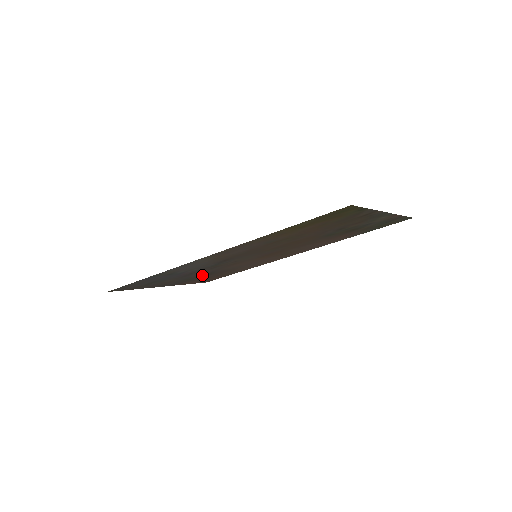
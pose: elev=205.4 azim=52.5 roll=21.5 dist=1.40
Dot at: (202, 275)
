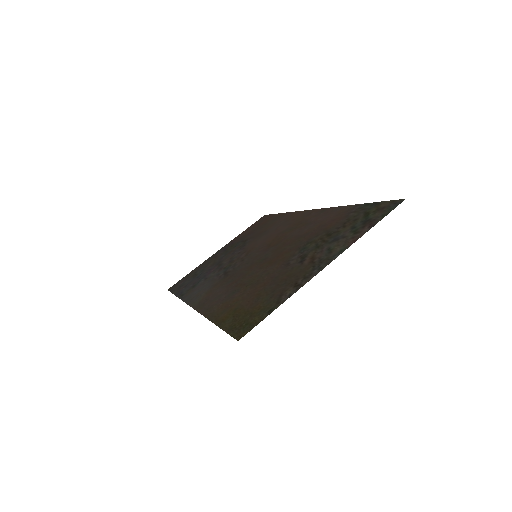
Dot at: (238, 246)
